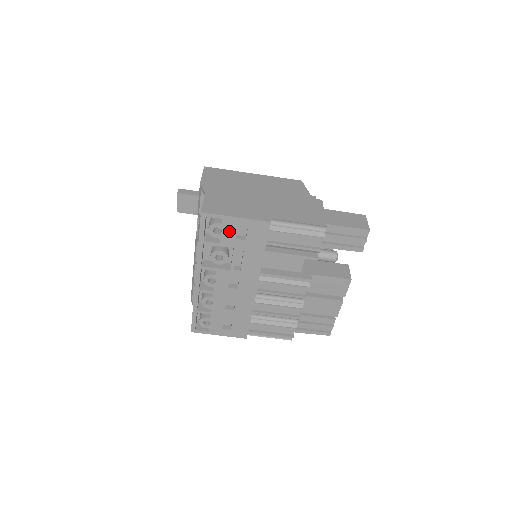
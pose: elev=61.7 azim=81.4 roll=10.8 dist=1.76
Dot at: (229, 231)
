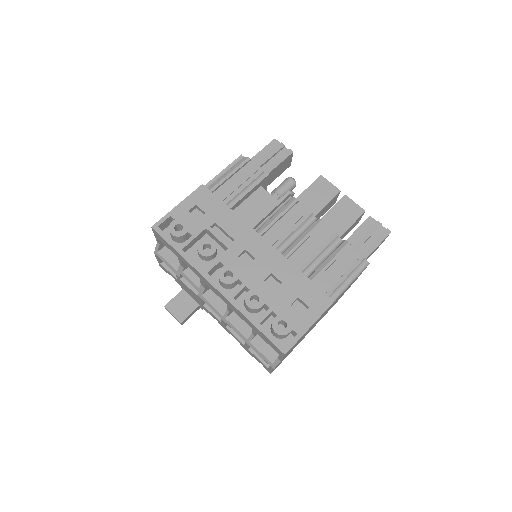
Dot at: (186, 220)
